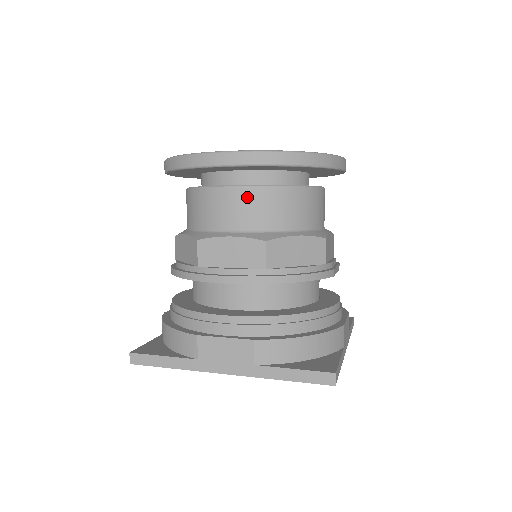
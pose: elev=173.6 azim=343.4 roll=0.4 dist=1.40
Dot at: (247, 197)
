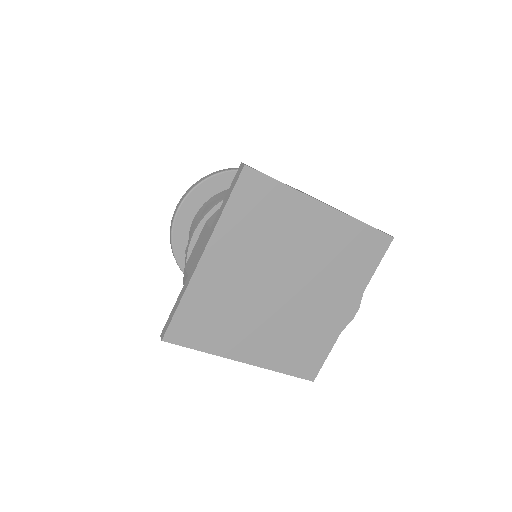
Dot at: (200, 213)
